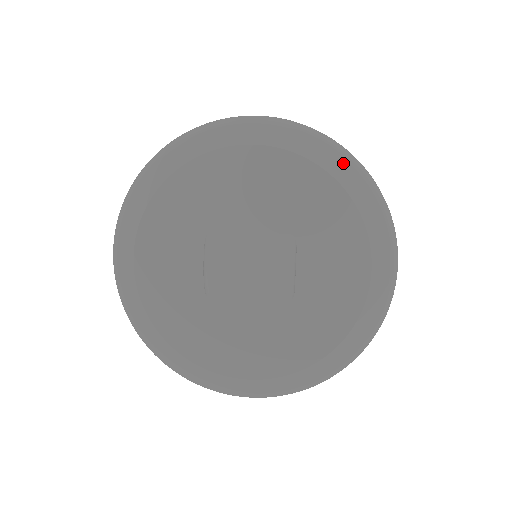
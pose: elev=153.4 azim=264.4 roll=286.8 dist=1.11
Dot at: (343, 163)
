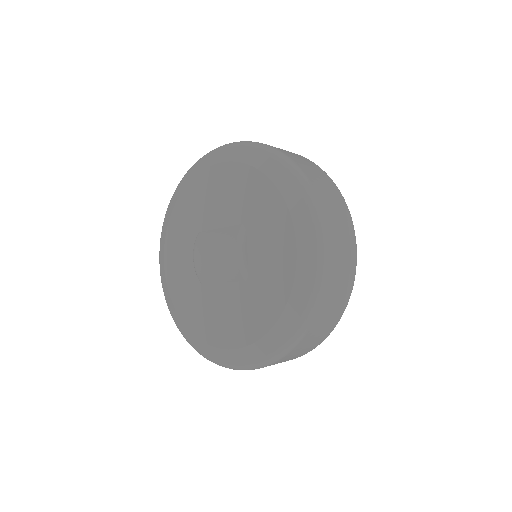
Dot at: (271, 161)
